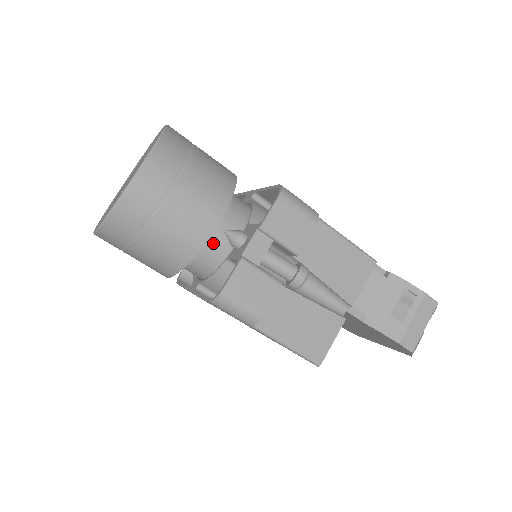
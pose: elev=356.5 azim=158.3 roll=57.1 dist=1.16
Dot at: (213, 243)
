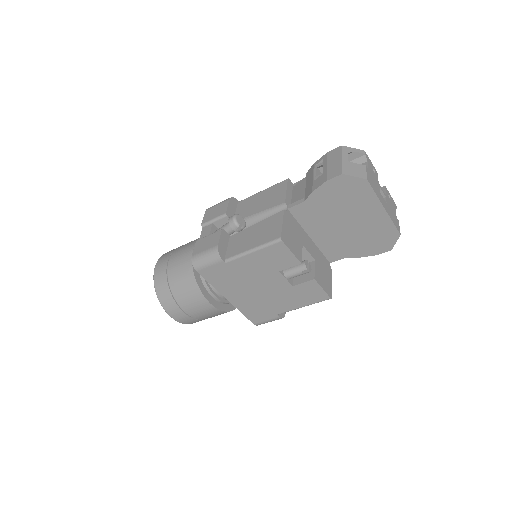
Dot at: occluded
